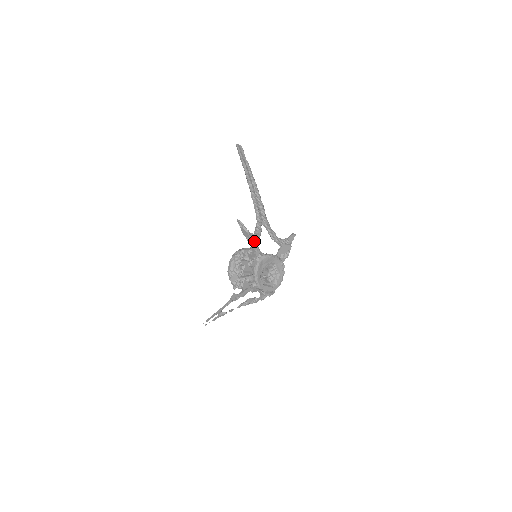
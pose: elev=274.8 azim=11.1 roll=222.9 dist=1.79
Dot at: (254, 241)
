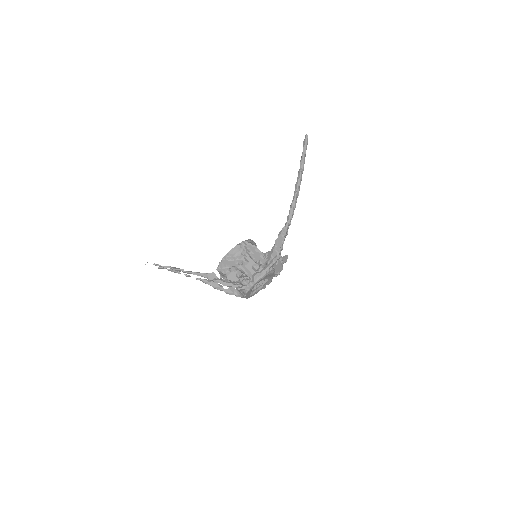
Dot at: occluded
